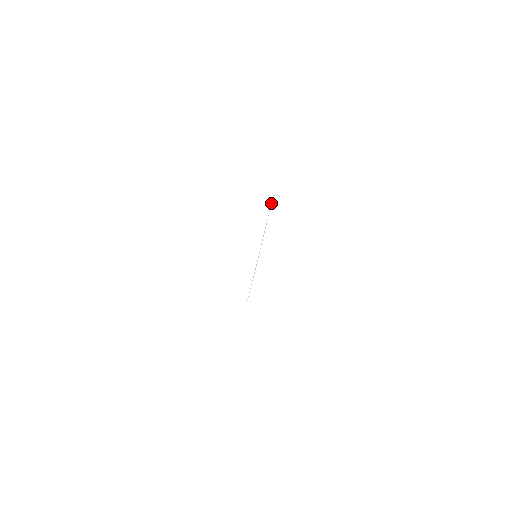
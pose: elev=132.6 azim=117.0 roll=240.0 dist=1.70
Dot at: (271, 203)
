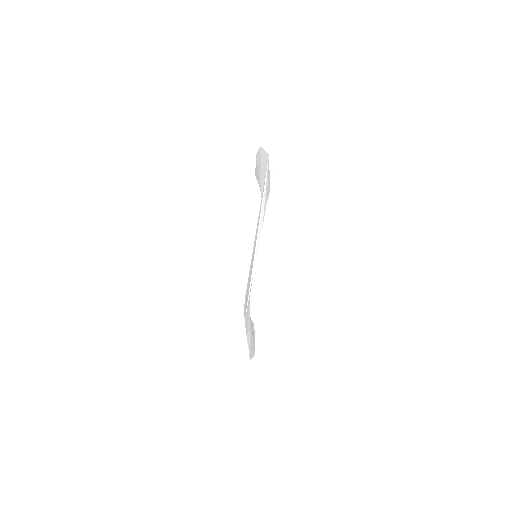
Dot at: (264, 192)
